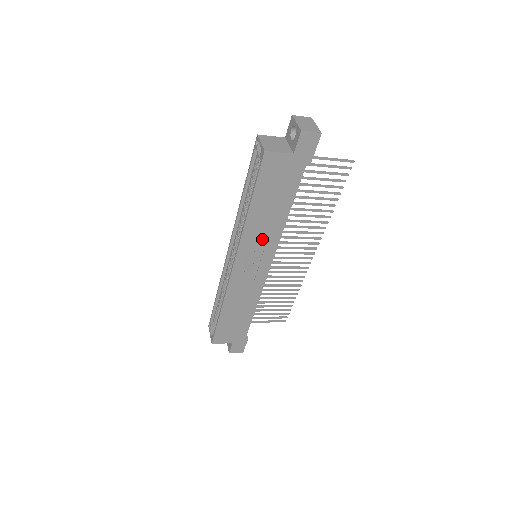
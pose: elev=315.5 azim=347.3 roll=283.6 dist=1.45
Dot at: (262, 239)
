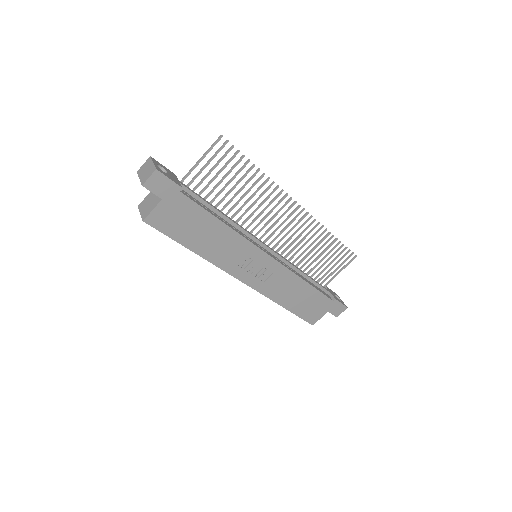
Dot at: (234, 252)
